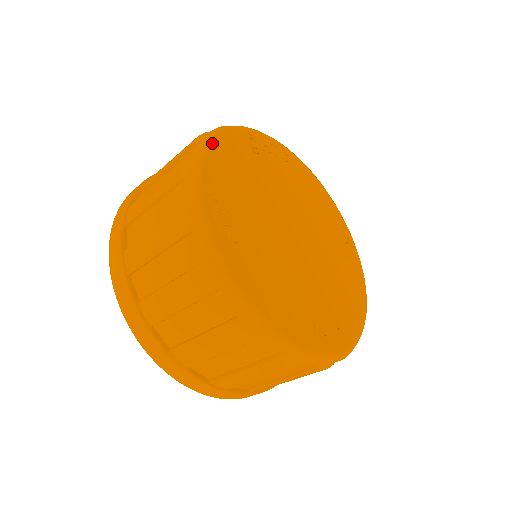
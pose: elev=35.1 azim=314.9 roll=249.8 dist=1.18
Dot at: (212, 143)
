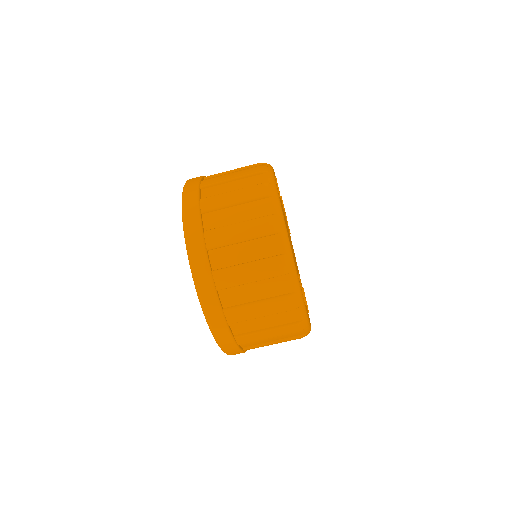
Dot at: occluded
